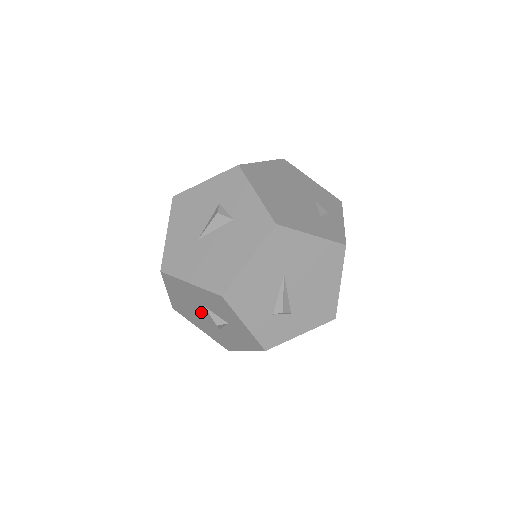
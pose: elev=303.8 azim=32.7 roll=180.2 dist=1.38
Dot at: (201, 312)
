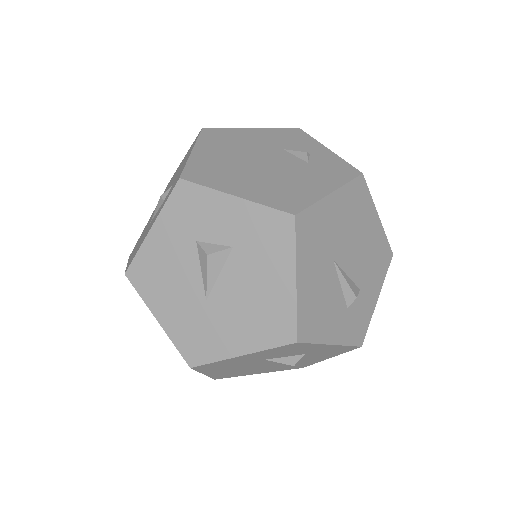
Dot at: (260, 364)
